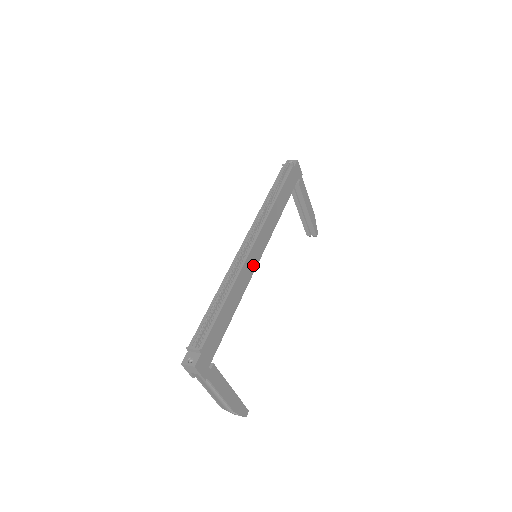
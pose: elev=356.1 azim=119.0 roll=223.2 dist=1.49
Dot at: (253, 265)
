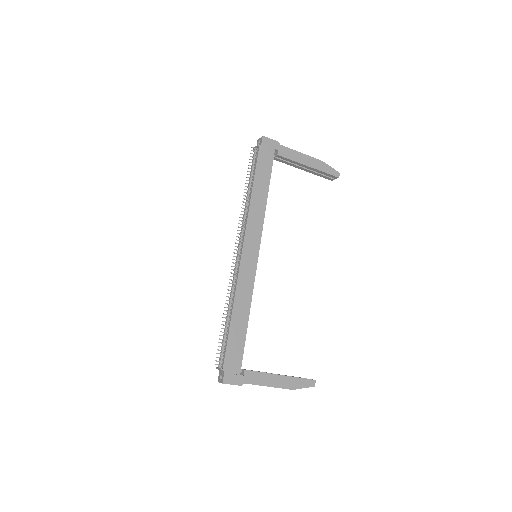
Dot at: (251, 269)
